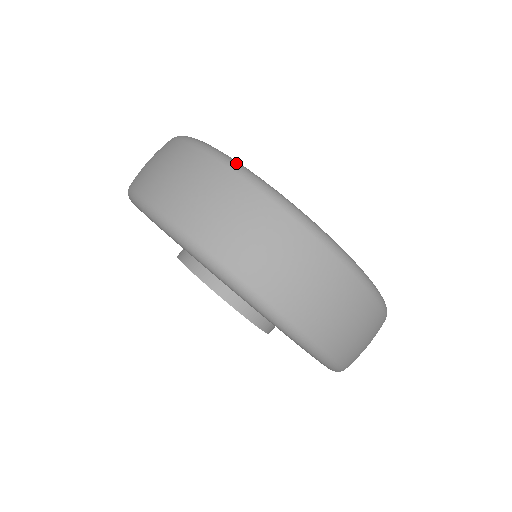
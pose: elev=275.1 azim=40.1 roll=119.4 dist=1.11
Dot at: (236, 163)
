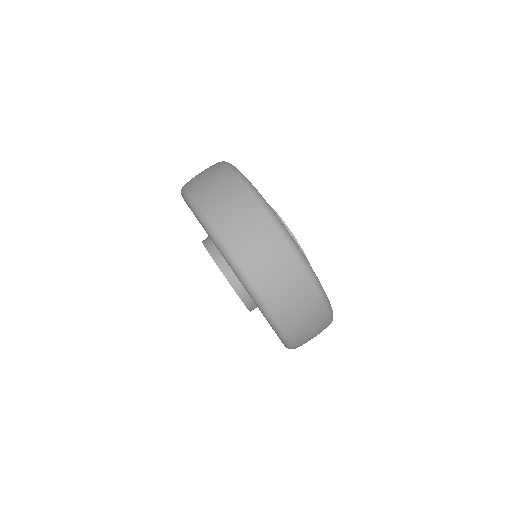
Dot at: (296, 246)
